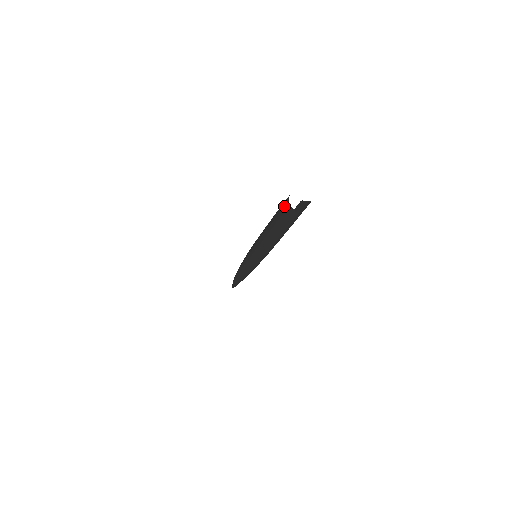
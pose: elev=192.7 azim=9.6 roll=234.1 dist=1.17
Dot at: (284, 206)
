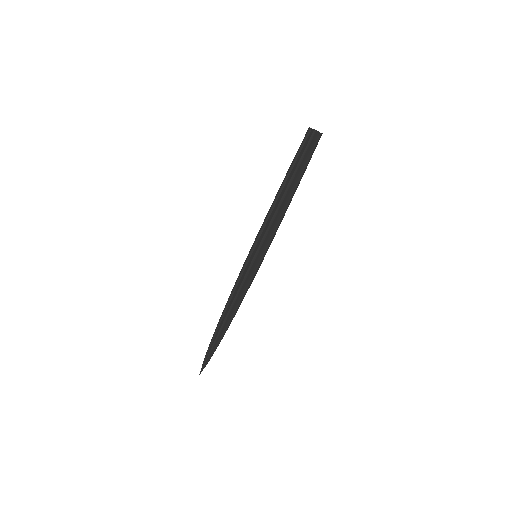
Dot at: occluded
